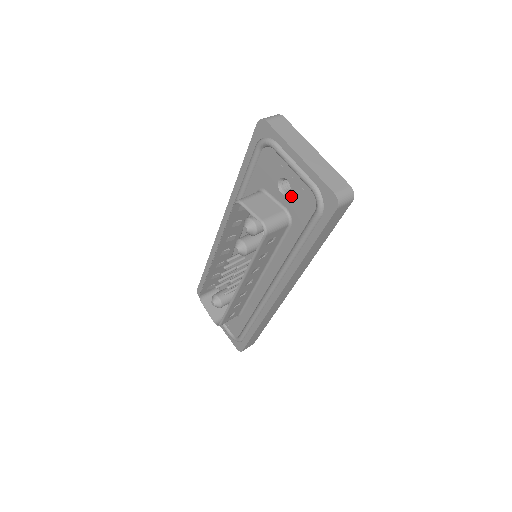
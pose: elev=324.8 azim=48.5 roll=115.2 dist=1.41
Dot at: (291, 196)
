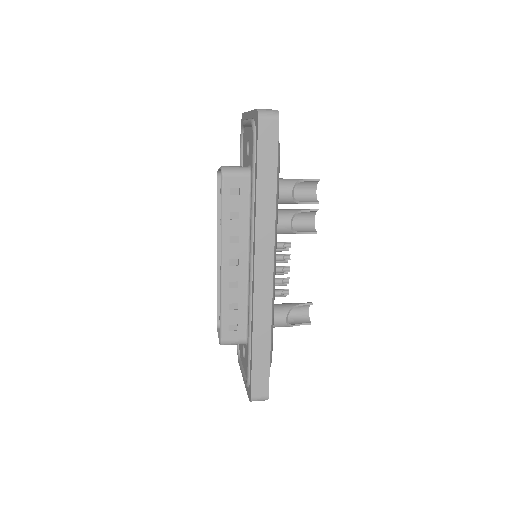
Dot at: (250, 150)
